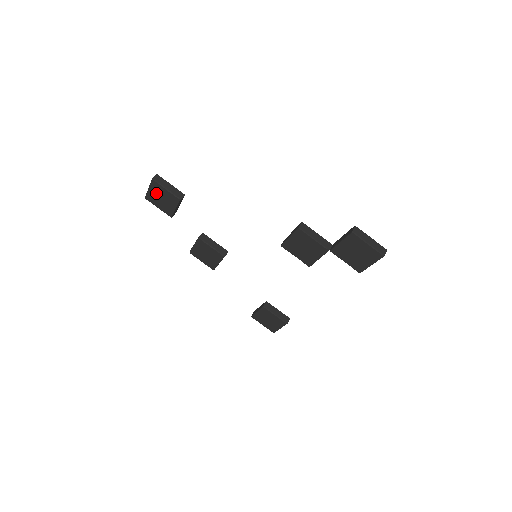
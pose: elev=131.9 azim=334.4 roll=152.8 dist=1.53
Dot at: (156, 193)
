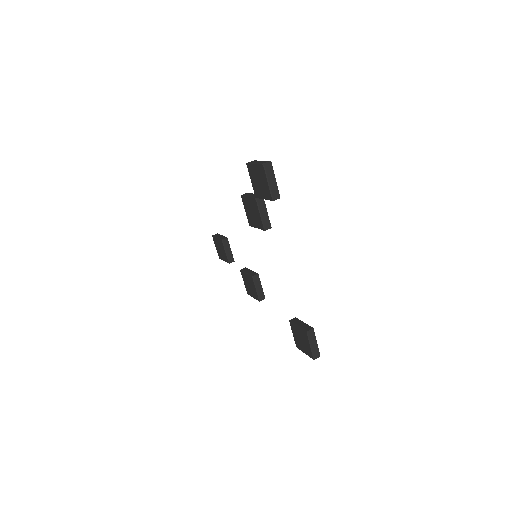
Dot at: (218, 247)
